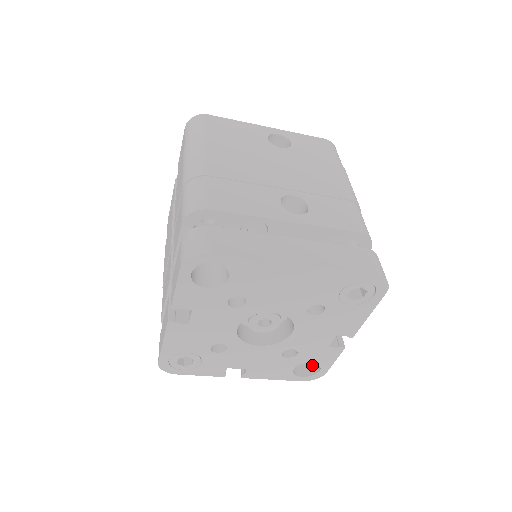
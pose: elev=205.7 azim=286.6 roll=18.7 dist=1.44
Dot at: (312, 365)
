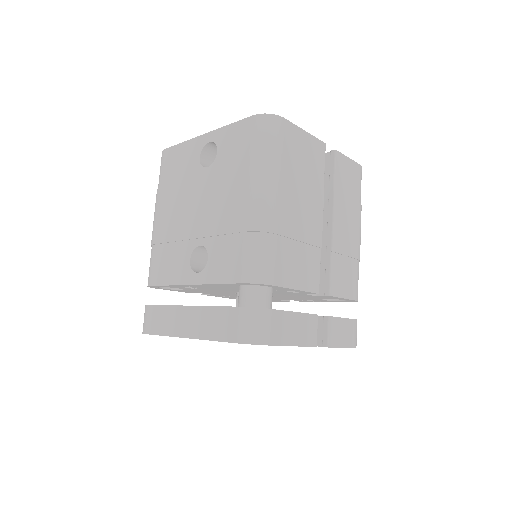
Dot at: occluded
